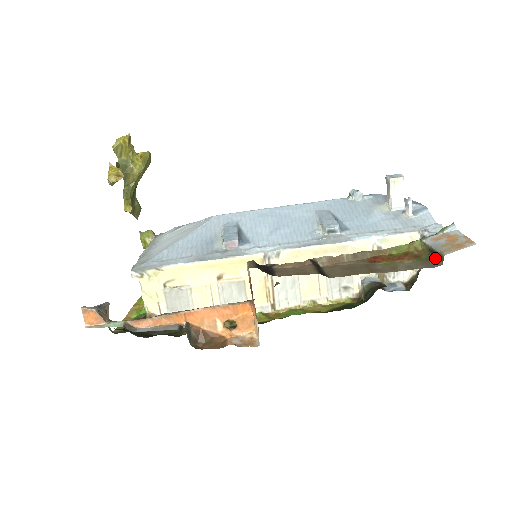
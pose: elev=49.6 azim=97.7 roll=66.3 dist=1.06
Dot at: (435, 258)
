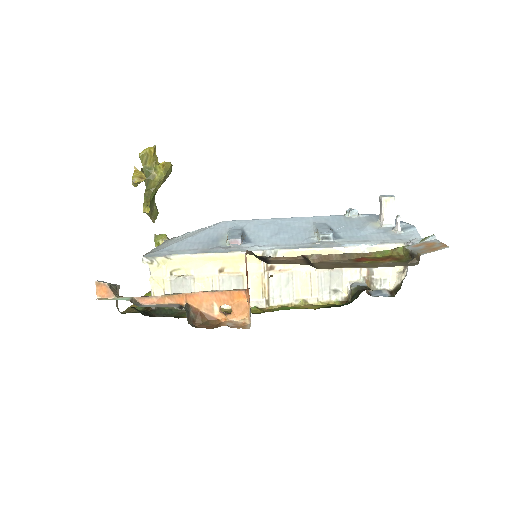
Dot at: (413, 259)
